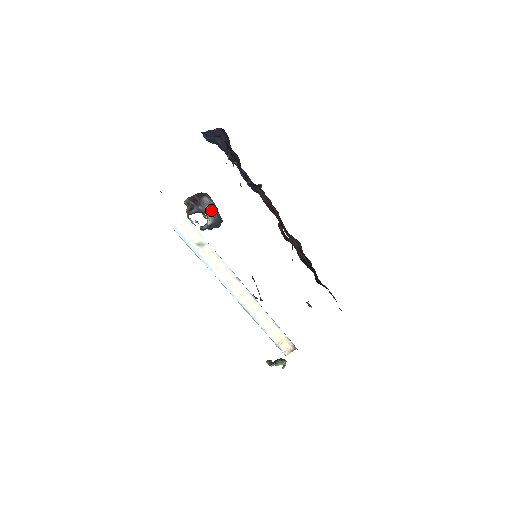
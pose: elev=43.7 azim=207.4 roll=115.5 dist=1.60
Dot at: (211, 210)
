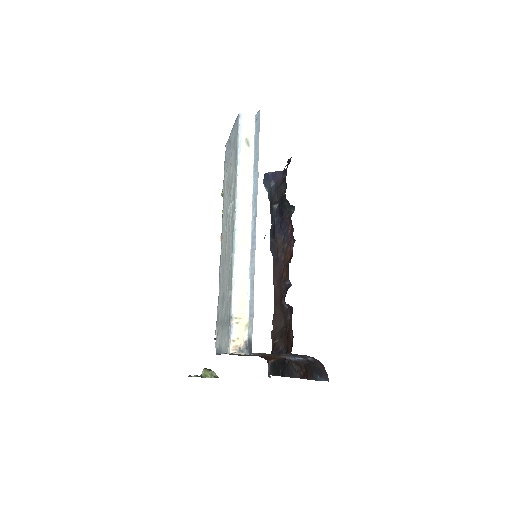
Dot at: occluded
